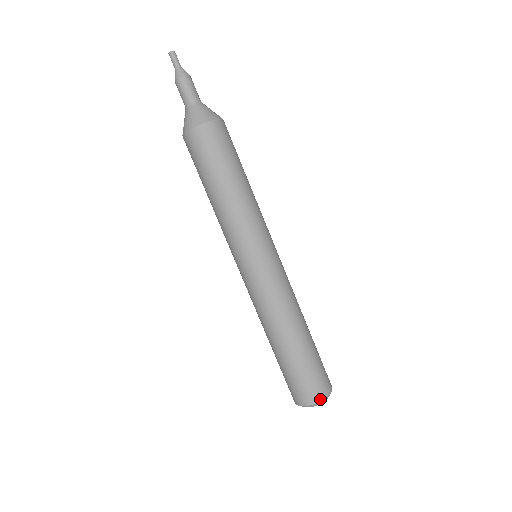
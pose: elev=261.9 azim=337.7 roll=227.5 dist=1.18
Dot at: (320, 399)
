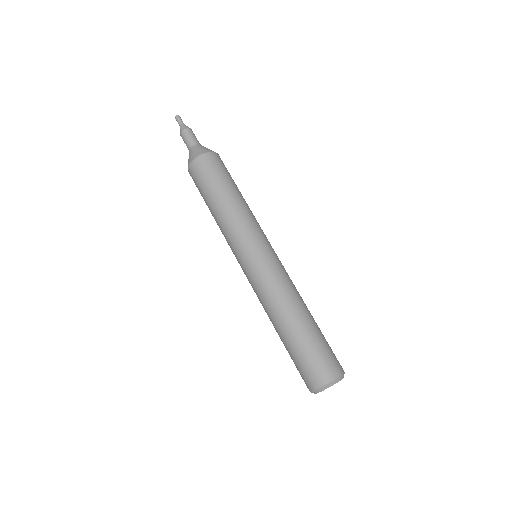
Dot at: (330, 379)
